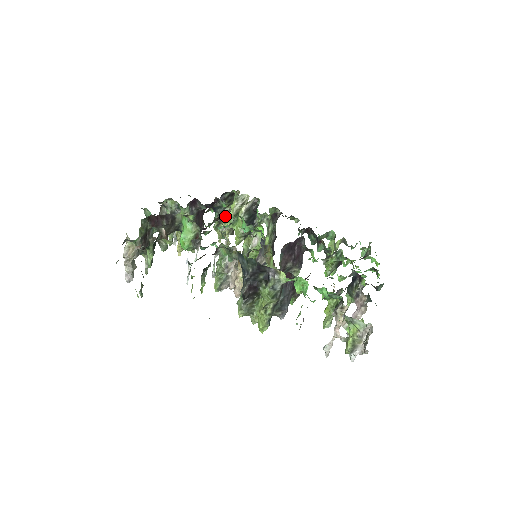
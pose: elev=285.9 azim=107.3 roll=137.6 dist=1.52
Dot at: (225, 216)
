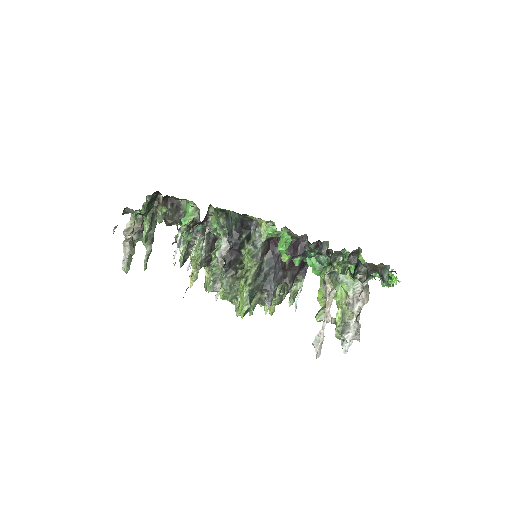
Dot at: occluded
